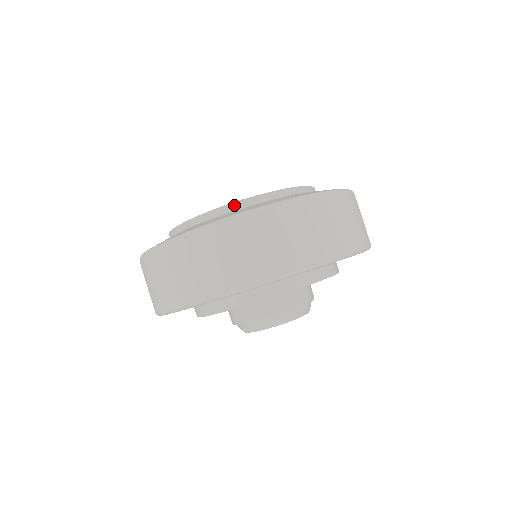
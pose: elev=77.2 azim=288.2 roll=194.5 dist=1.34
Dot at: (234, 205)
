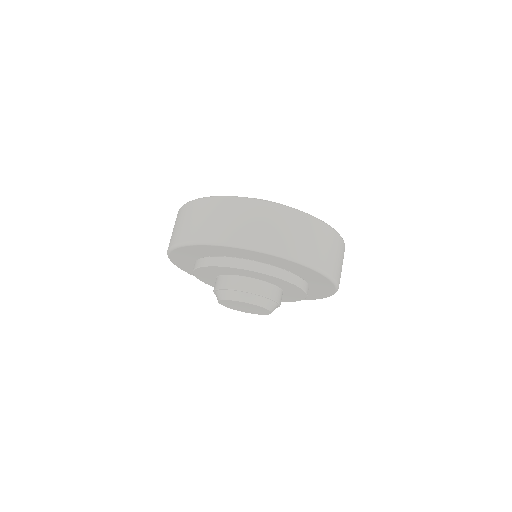
Dot at: occluded
